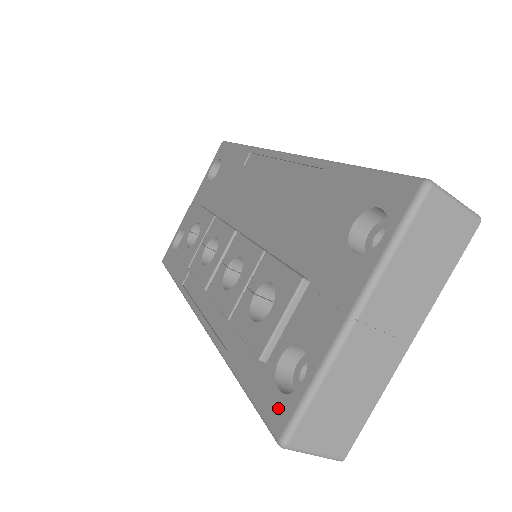
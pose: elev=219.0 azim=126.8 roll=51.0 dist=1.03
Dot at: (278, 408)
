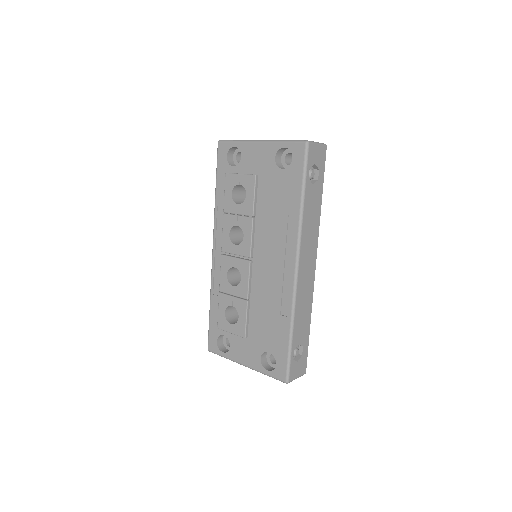
Dot at: (213, 344)
